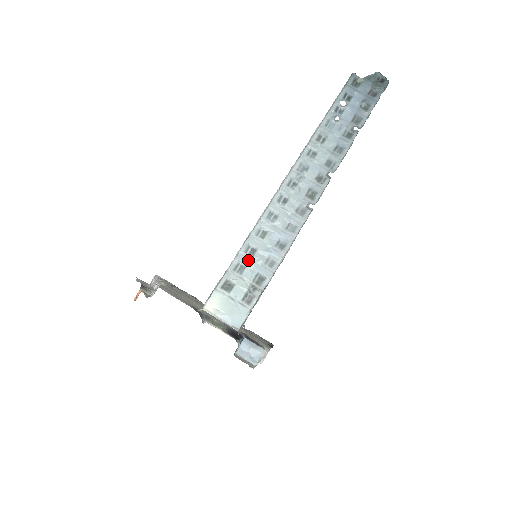
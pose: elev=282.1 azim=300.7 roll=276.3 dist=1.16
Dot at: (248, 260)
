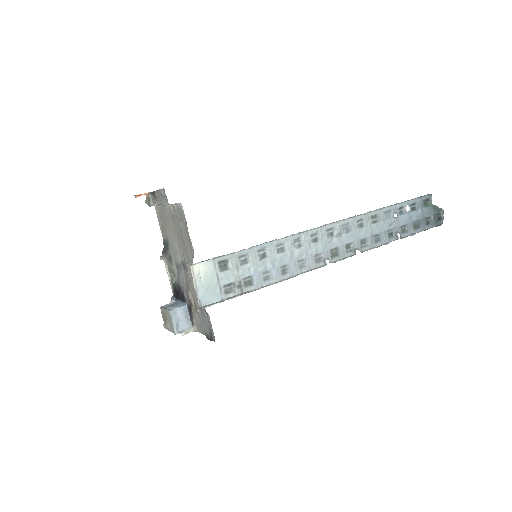
Dot at: (254, 259)
